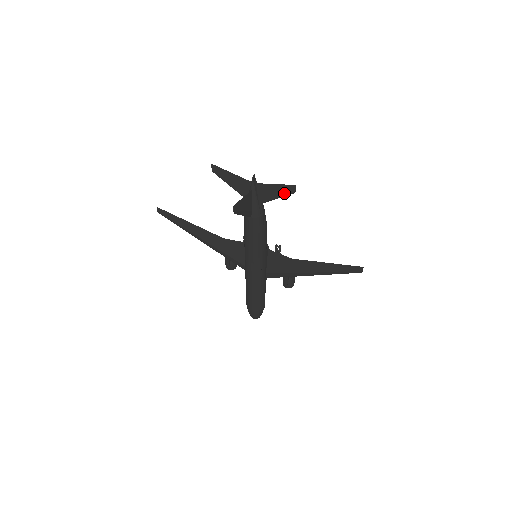
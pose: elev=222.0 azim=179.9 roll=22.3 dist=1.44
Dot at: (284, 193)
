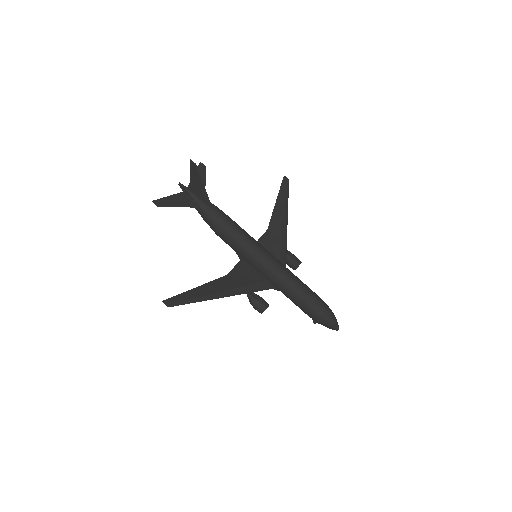
Dot at: (203, 175)
